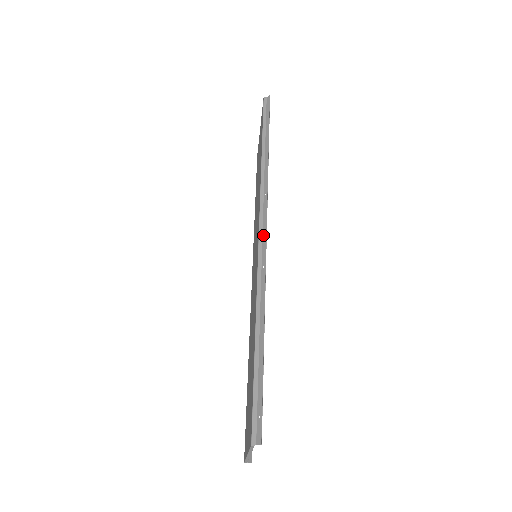
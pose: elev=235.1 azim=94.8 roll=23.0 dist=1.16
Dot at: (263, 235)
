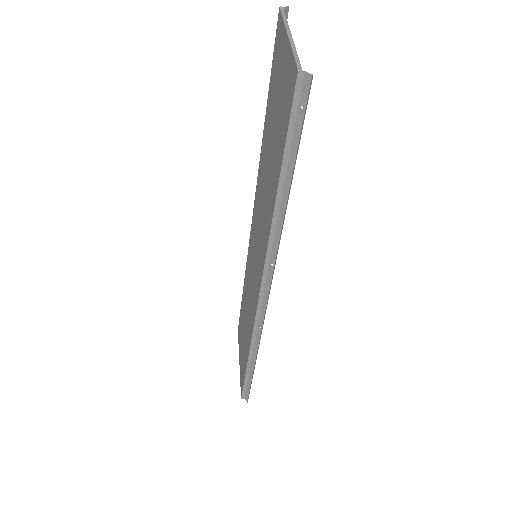
Dot at: (263, 303)
